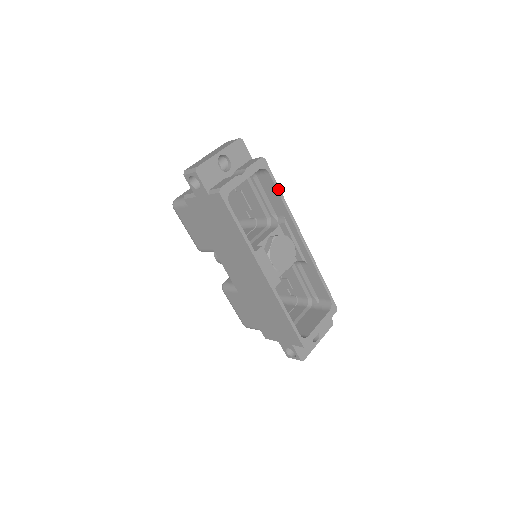
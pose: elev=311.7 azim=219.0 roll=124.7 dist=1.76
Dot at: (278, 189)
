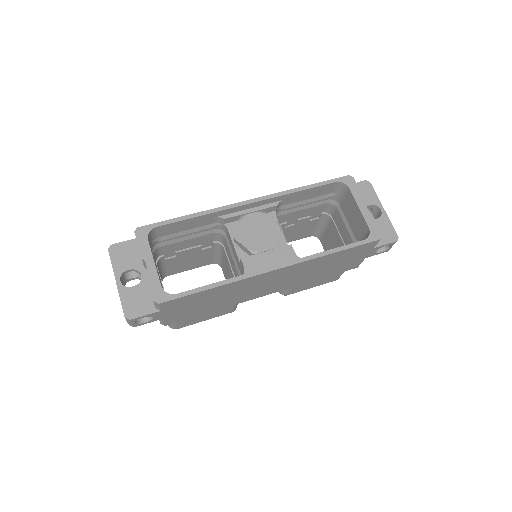
Dot at: (179, 219)
